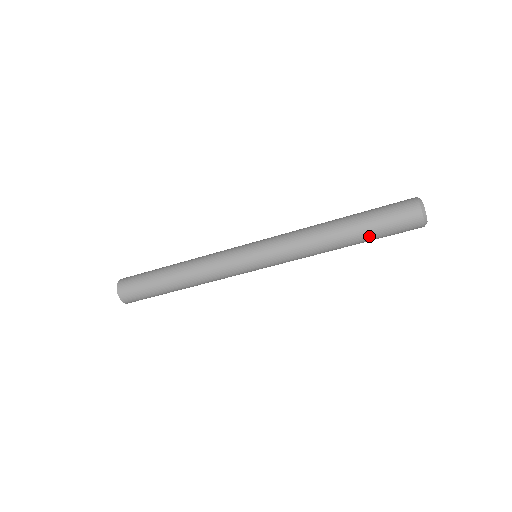
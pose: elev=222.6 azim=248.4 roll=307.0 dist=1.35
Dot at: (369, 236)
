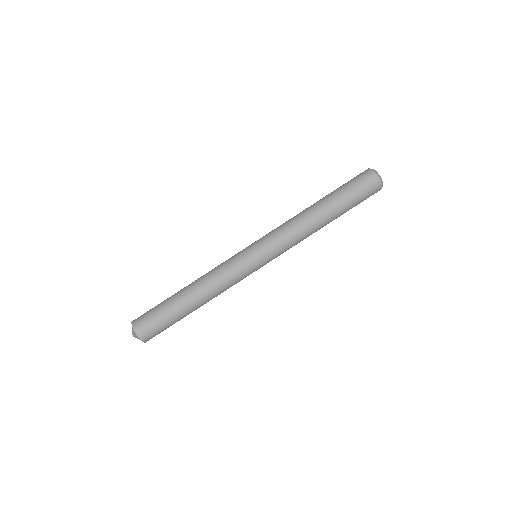
Dot at: (345, 207)
